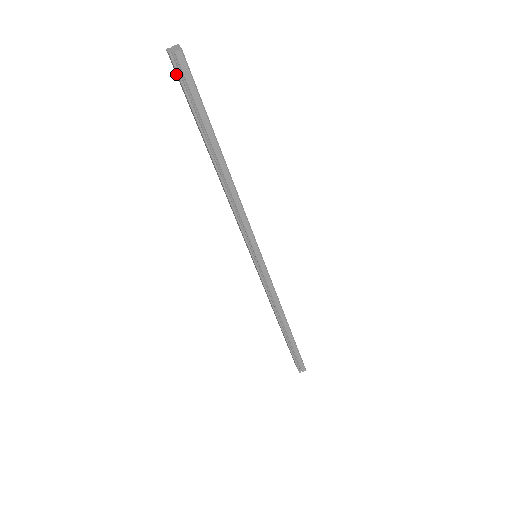
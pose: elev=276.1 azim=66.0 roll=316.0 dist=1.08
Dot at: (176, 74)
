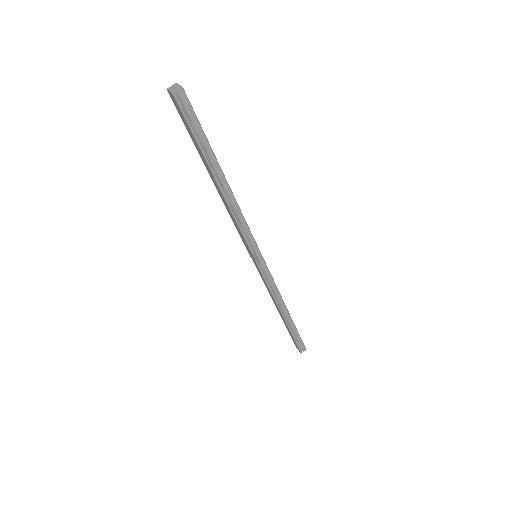
Dot at: (177, 109)
